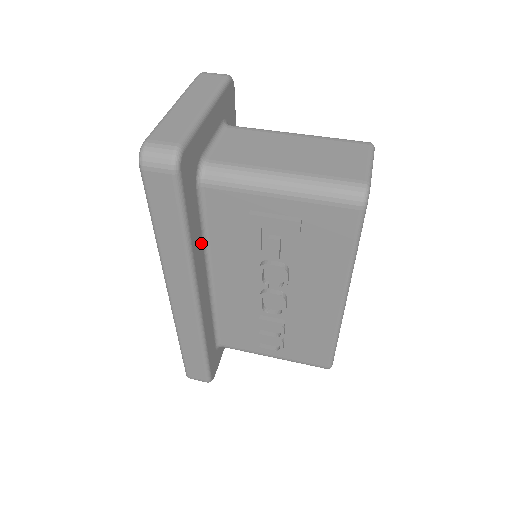
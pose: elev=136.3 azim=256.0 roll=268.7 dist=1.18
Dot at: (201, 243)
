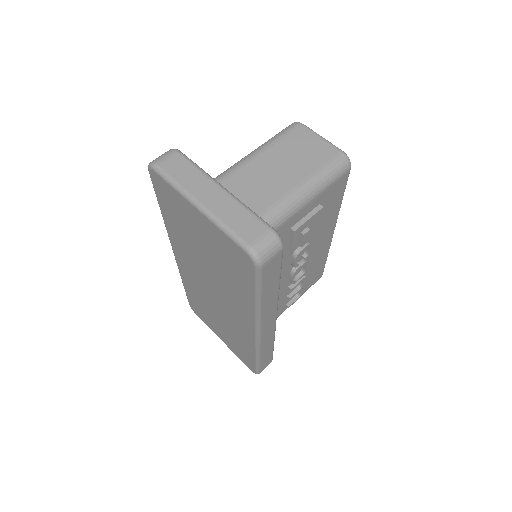
Dot at: occluded
